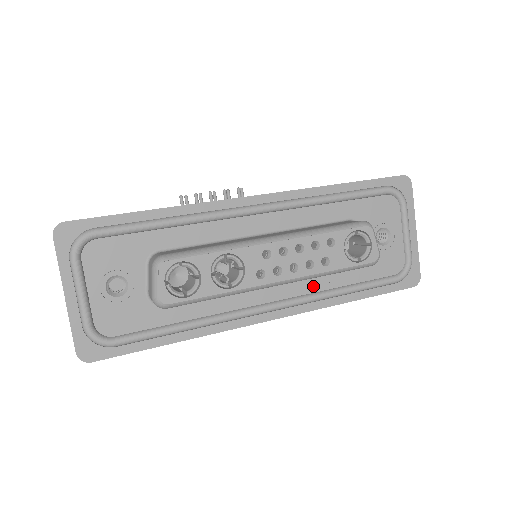
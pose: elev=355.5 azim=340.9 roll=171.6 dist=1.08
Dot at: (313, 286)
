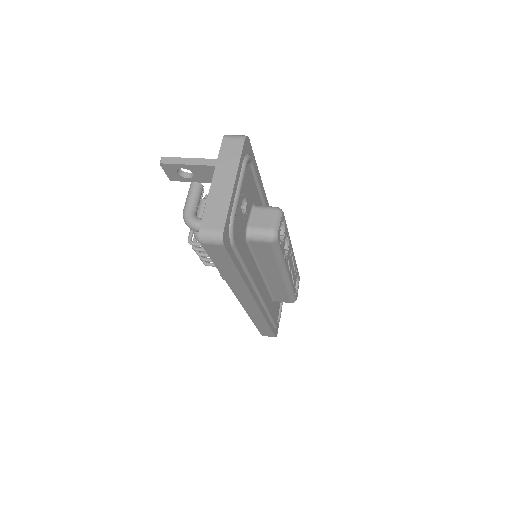
Dot at: (266, 298)
